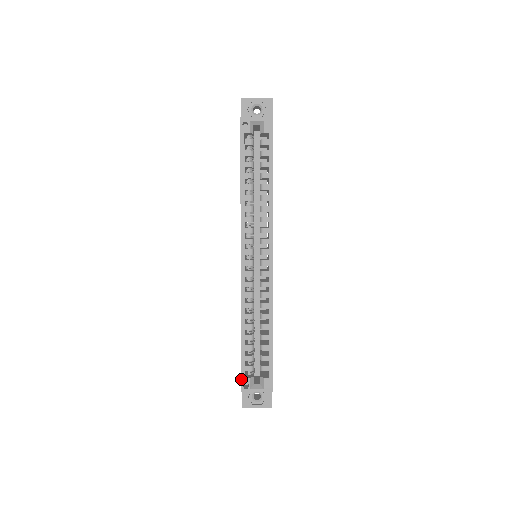
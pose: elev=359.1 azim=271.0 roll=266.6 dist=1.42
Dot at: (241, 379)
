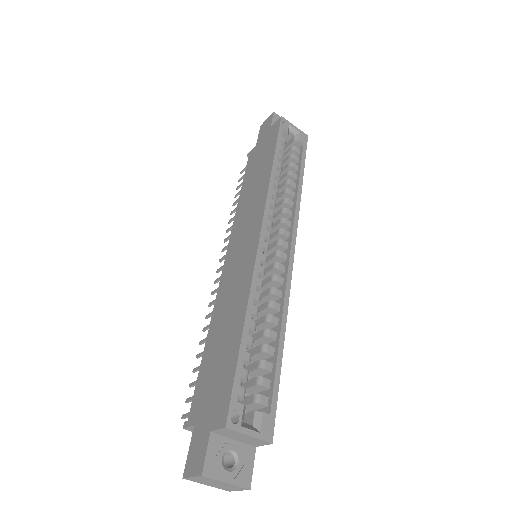
Dot at: (230, 402)
